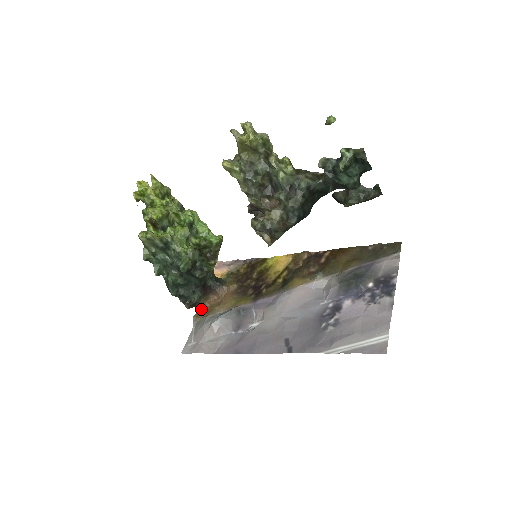
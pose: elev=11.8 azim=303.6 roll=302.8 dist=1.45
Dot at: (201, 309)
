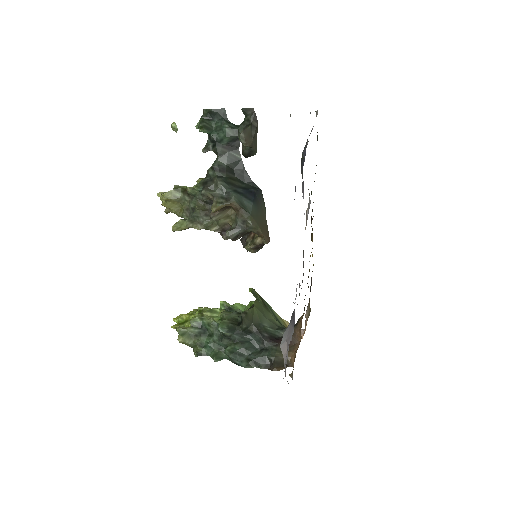
Dot at: (293, 363)
